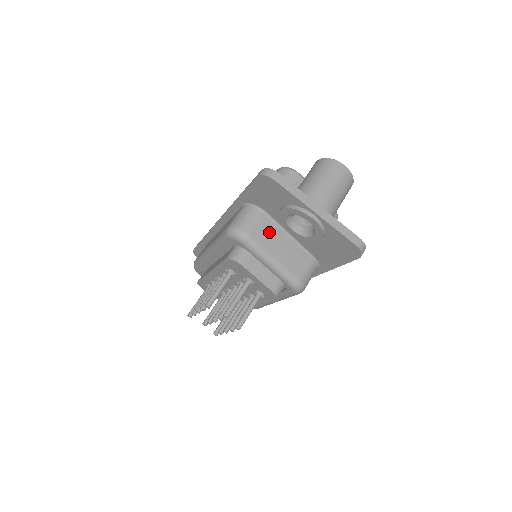
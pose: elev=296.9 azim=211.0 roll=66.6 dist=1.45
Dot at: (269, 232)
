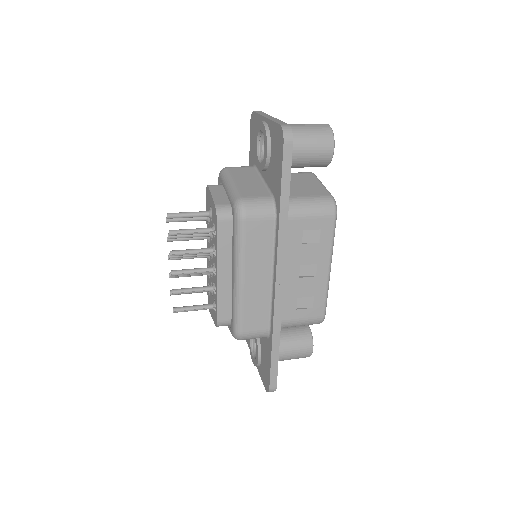
Dot at: (246, 173)
